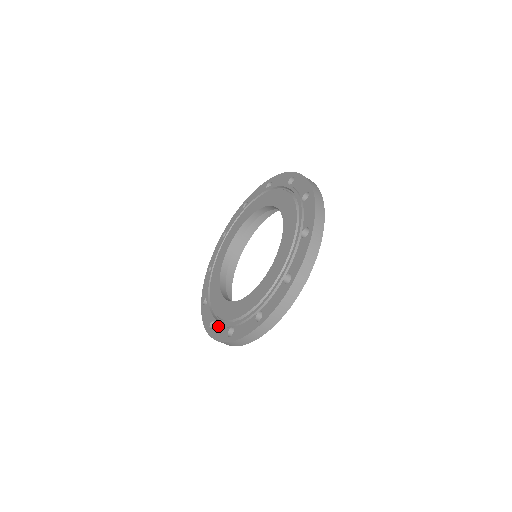
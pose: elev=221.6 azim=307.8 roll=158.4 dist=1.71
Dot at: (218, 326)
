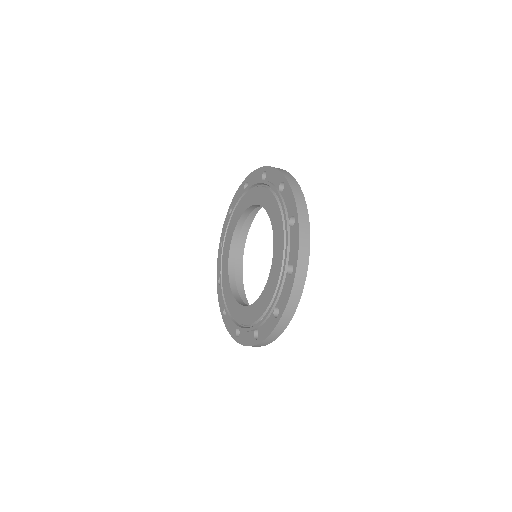
Dot at: (243, 332)
